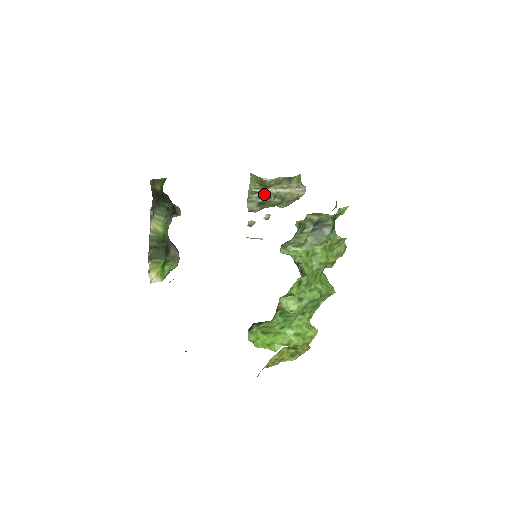
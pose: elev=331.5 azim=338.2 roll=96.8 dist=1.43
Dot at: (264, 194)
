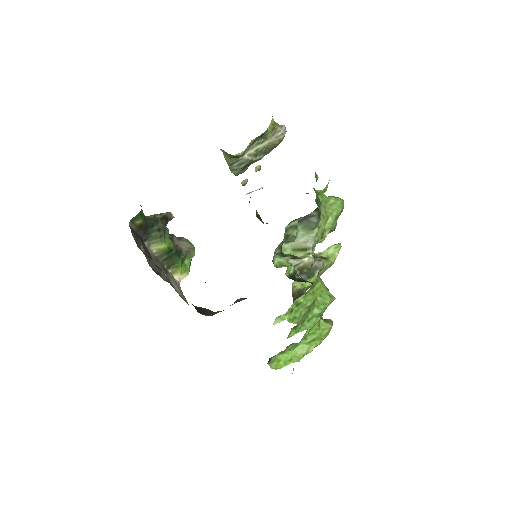
Dot at: (243, 160)
